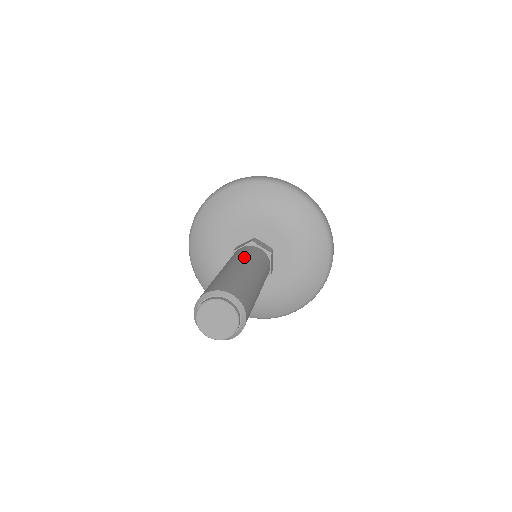
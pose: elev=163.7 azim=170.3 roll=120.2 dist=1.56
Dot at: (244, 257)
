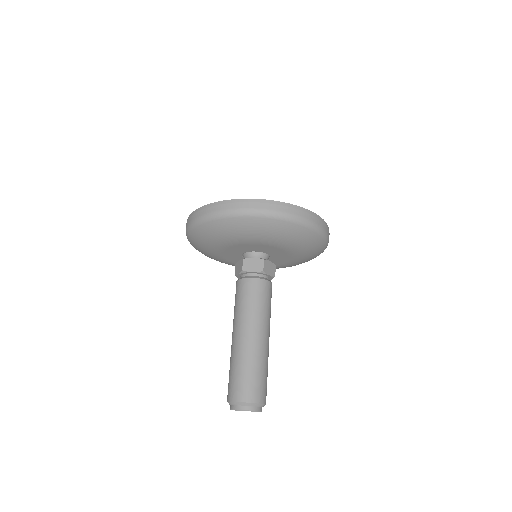
Dot at: (241, 316)
